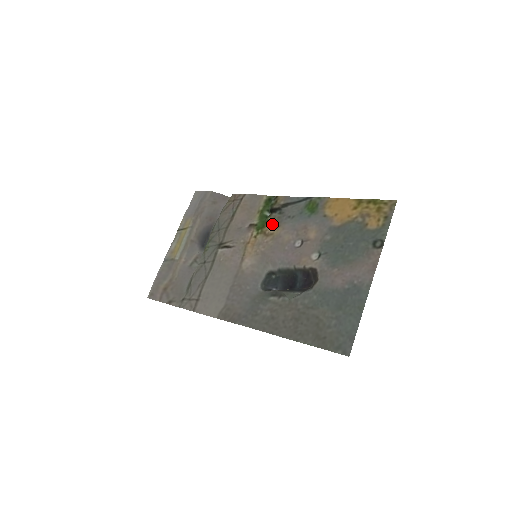
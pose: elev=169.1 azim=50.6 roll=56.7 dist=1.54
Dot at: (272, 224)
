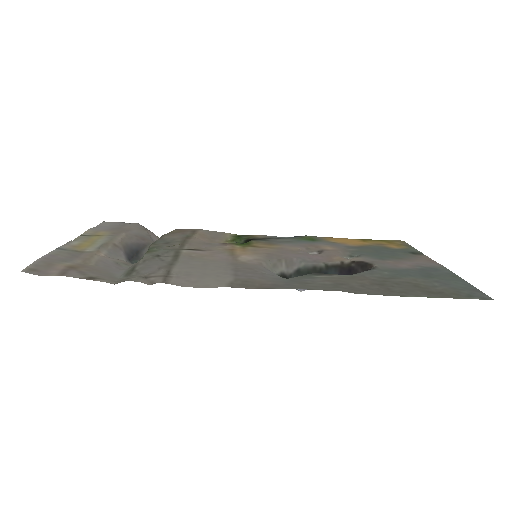
Dot at: (261, 243)
